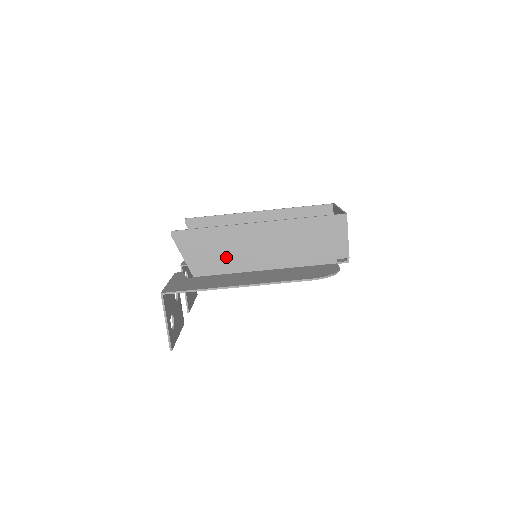
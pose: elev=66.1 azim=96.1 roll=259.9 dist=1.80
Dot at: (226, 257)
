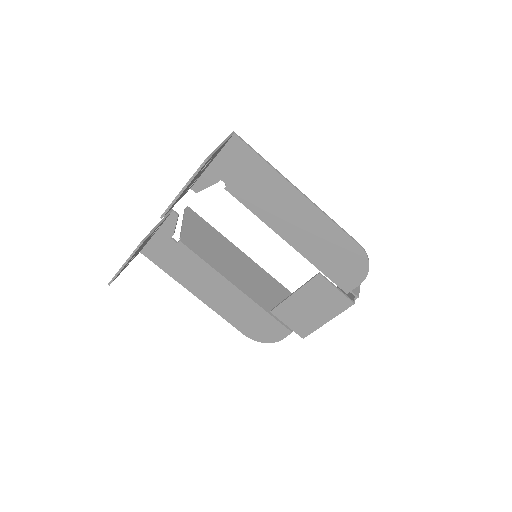
Dot at: occluded
